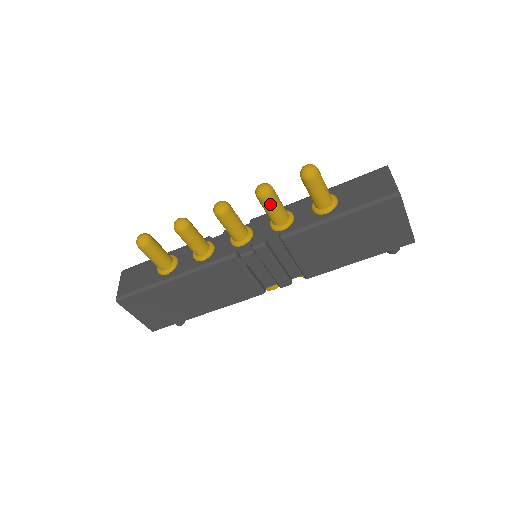
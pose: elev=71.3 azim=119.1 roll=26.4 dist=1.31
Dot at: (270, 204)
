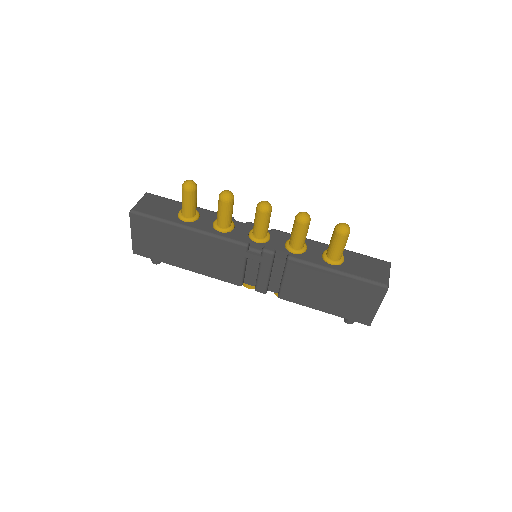
Dot at: (301, 230)
